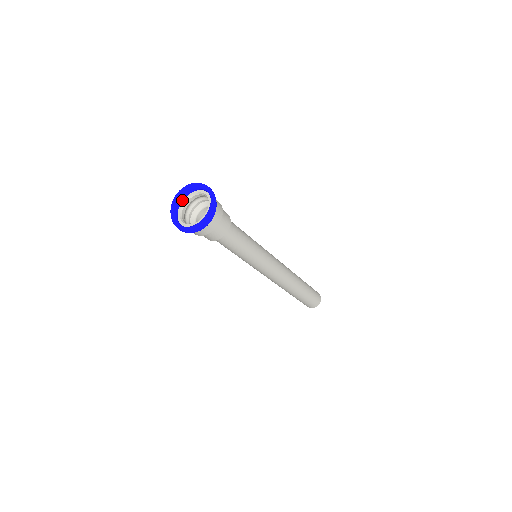
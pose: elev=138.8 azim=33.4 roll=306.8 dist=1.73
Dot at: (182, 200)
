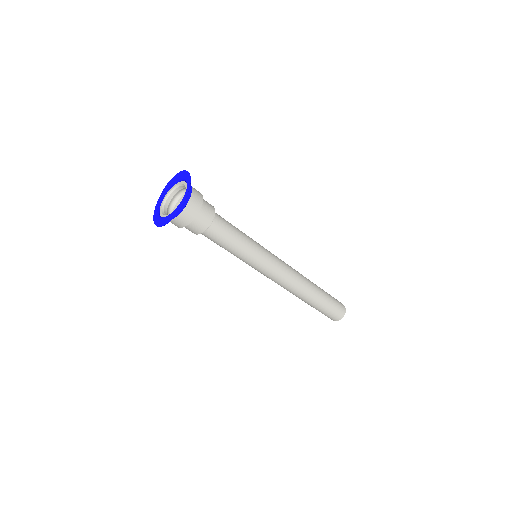
Dot at: (177, 182)
